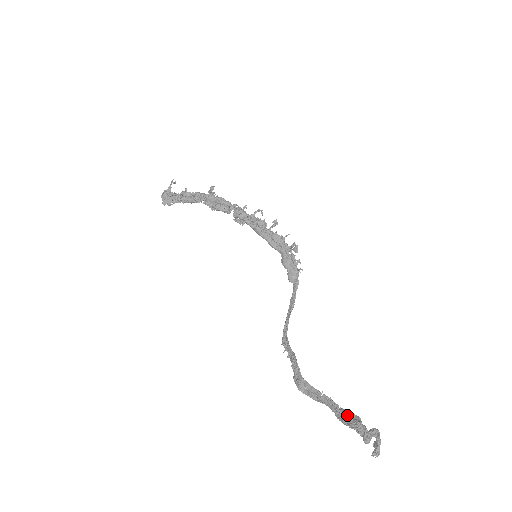
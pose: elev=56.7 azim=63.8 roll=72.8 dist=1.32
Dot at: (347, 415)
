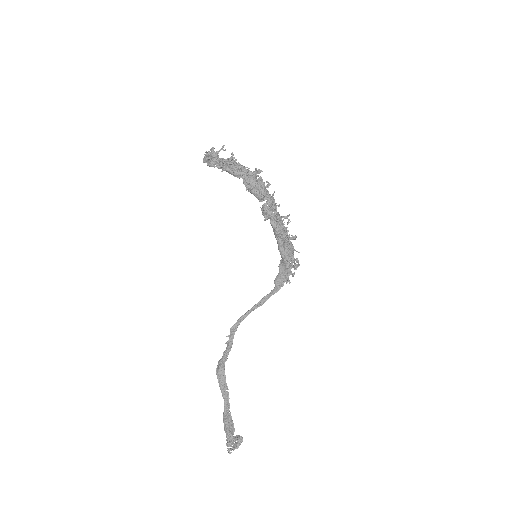
Dot at: (229, 421)
